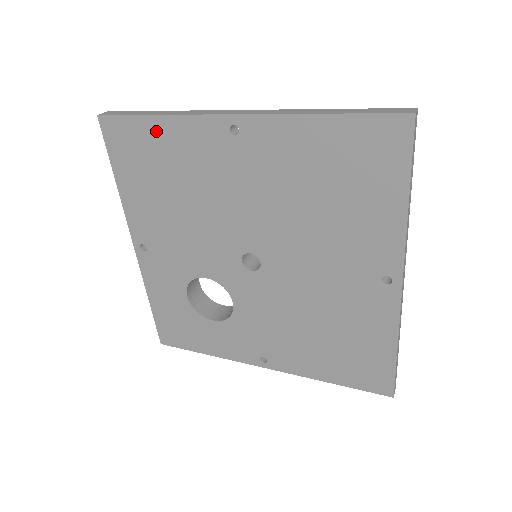
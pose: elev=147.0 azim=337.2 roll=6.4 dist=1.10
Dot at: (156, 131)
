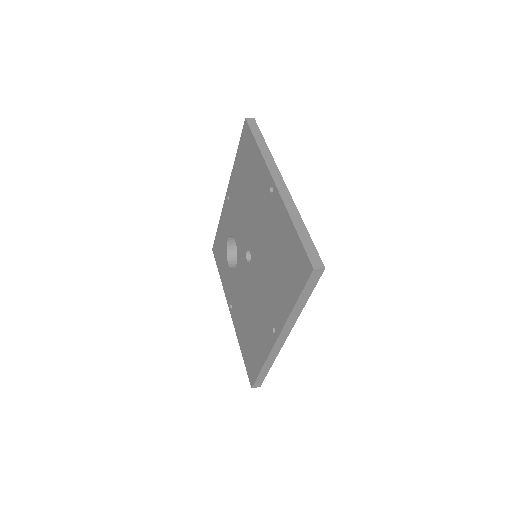
Dot at: (255, 153)
